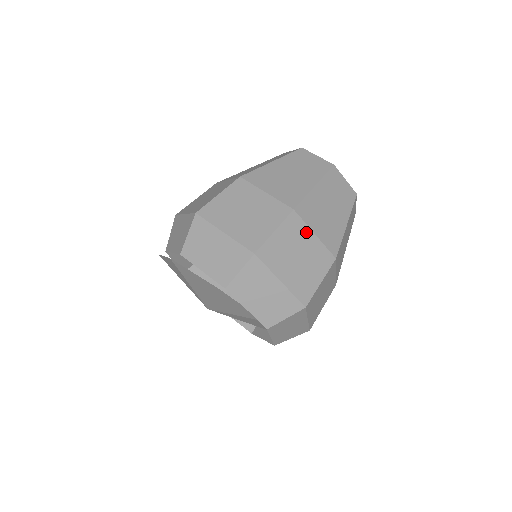
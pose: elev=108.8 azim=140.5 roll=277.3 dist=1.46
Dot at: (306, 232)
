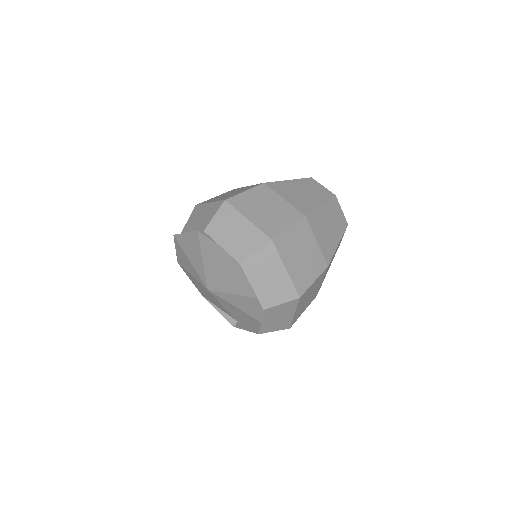
Dot at: (275, 196)
